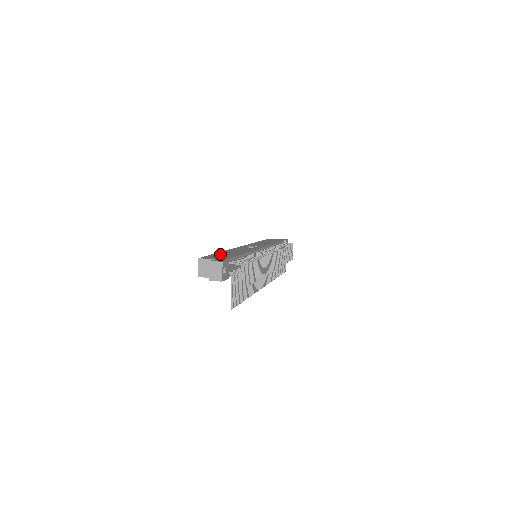
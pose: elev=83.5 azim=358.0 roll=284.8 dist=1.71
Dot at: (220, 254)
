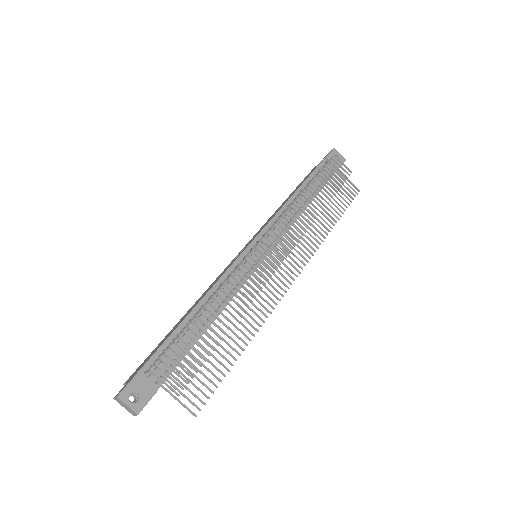
Dot at: (163, 340)
